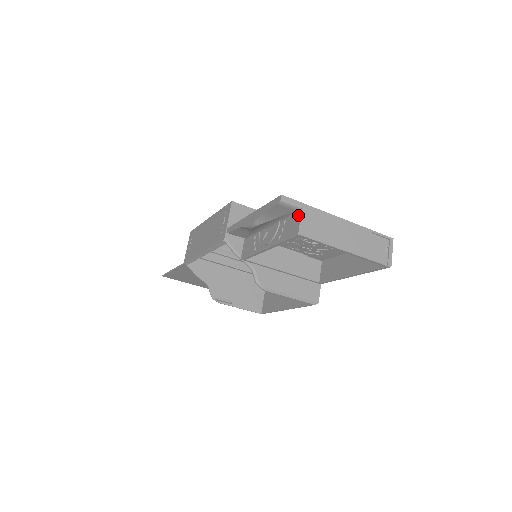
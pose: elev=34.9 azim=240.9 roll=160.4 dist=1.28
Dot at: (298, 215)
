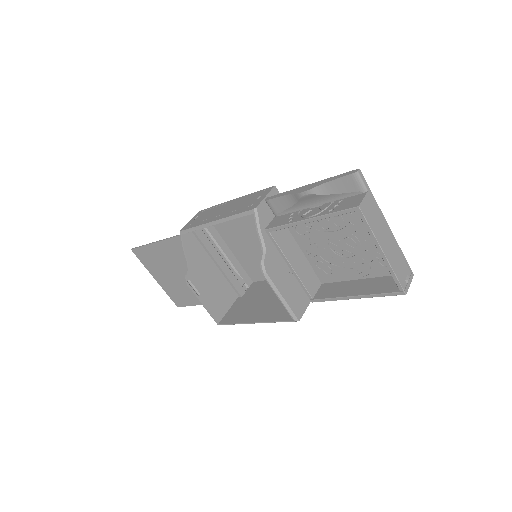
Dot at: (362, 195)
